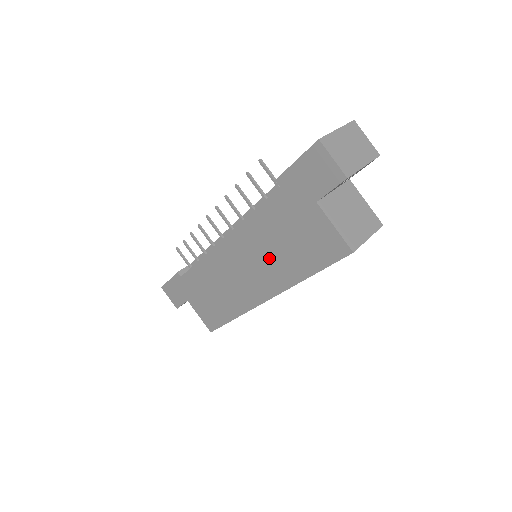
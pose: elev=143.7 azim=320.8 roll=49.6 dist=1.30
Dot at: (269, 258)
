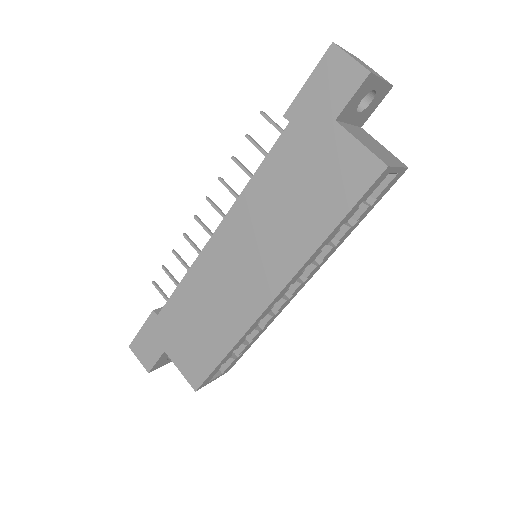
Dot at: (278, 228)
